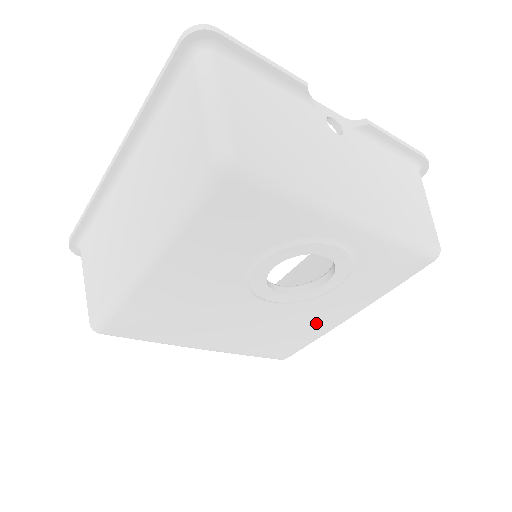
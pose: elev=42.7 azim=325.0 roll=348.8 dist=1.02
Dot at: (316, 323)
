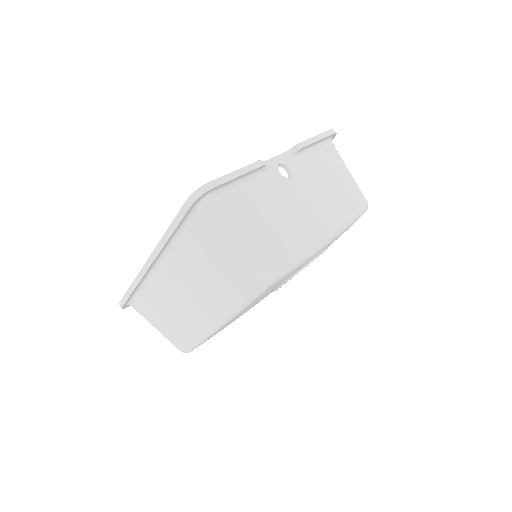
Dot at: occluded
